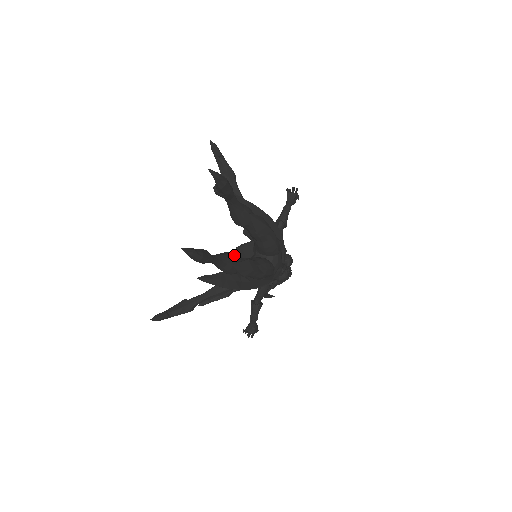
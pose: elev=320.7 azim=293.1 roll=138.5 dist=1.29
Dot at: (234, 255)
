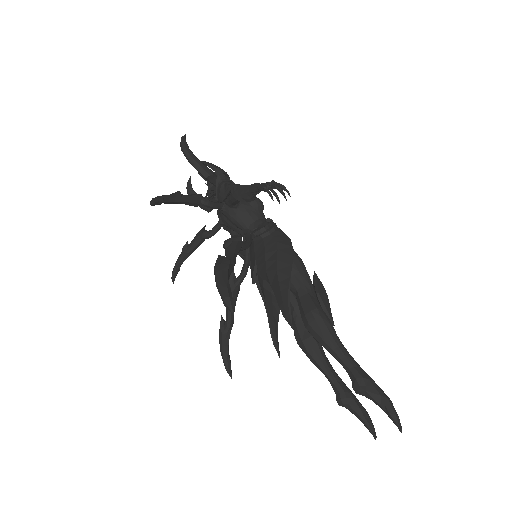
Dot at: occluded
